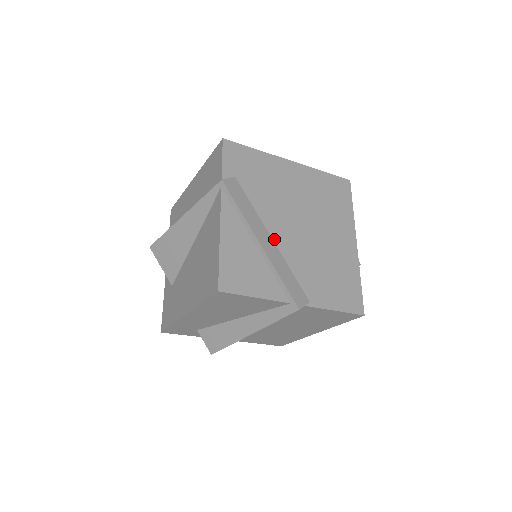
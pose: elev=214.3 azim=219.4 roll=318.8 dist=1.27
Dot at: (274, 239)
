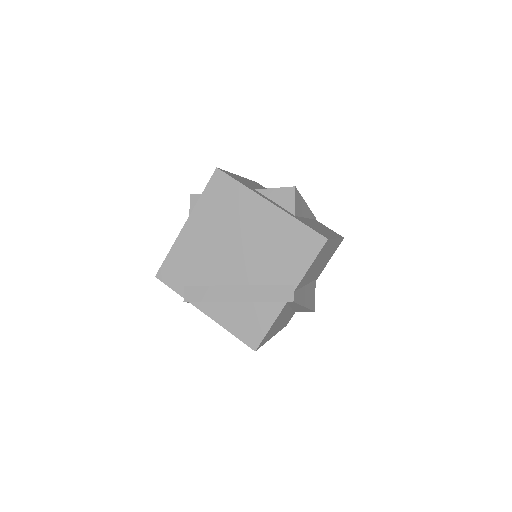
Dot at: (238, 284)
